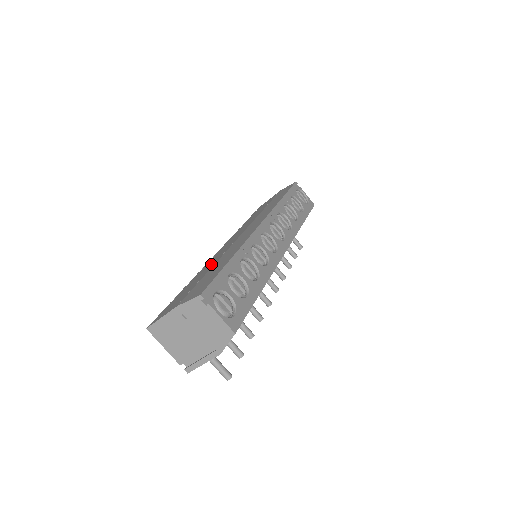
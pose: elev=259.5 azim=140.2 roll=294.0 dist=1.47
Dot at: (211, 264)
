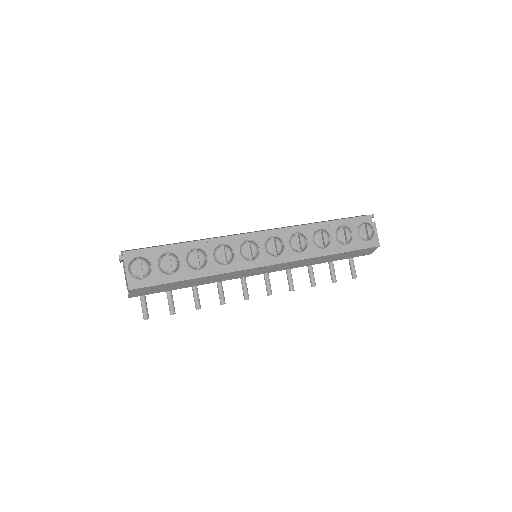
Dot at: occluded
